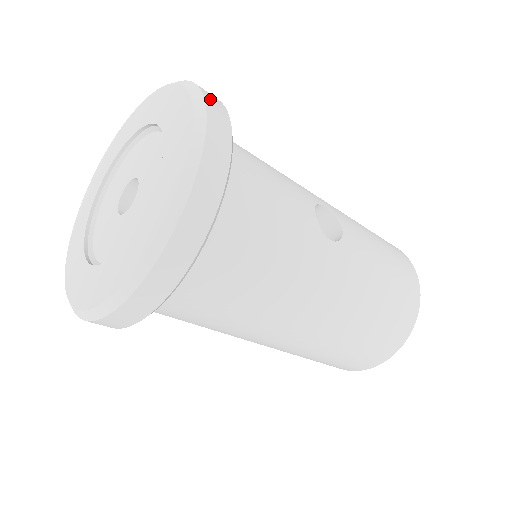
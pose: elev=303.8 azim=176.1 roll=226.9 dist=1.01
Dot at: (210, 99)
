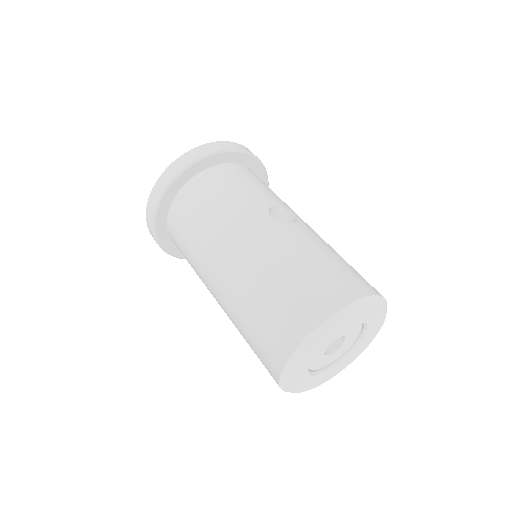
Dot at: (242, 146)
